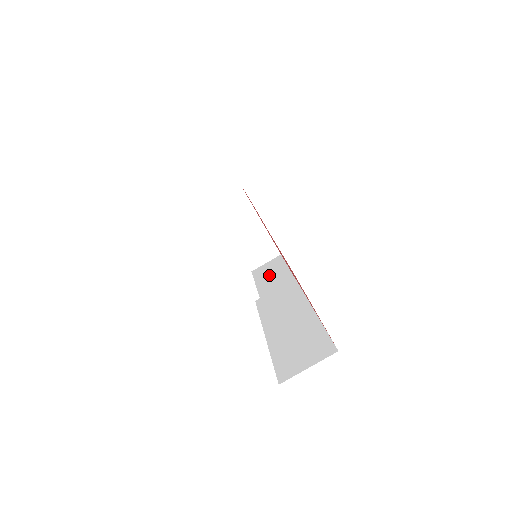
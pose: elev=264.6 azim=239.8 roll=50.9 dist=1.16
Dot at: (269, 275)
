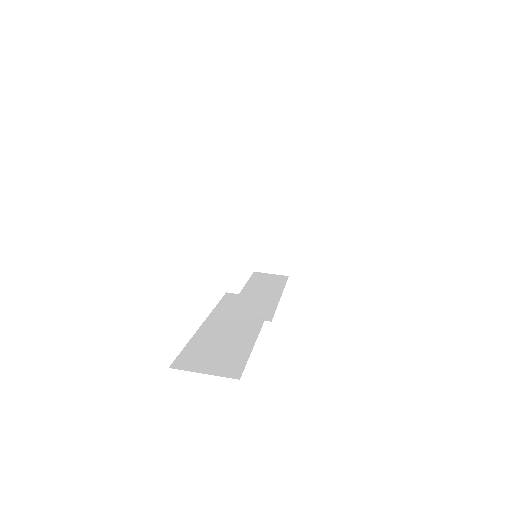
Dot at: (263, 284)
